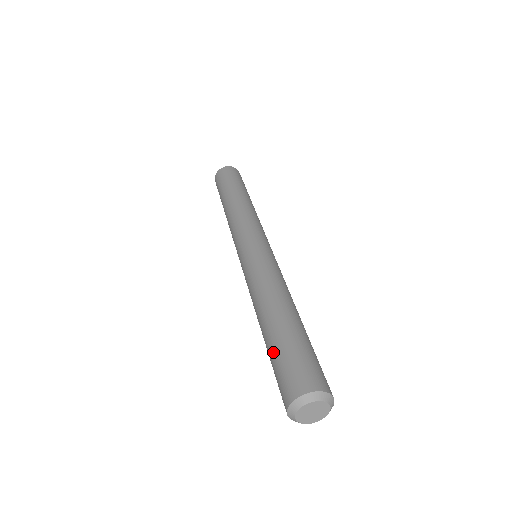
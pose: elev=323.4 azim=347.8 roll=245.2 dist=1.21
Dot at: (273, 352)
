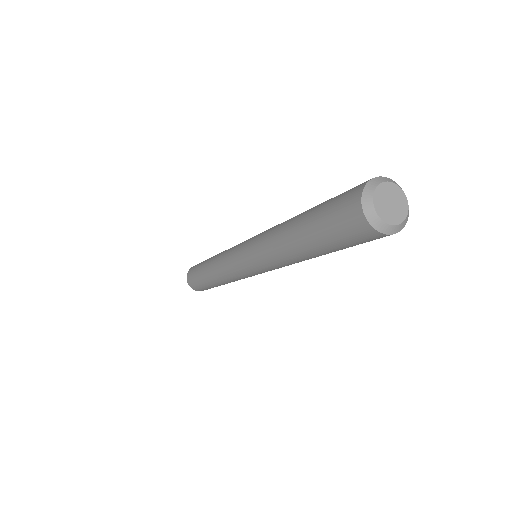
Dot at: occluded
